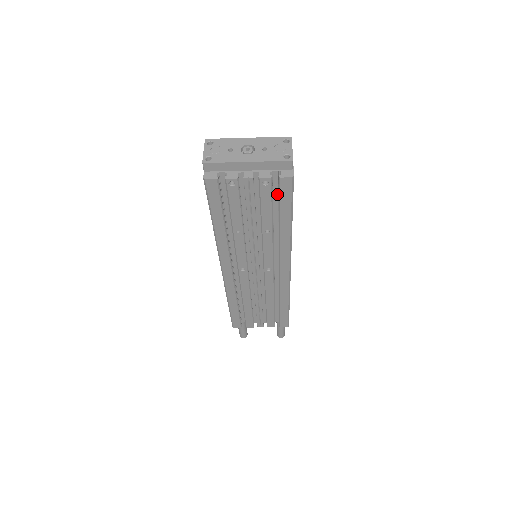
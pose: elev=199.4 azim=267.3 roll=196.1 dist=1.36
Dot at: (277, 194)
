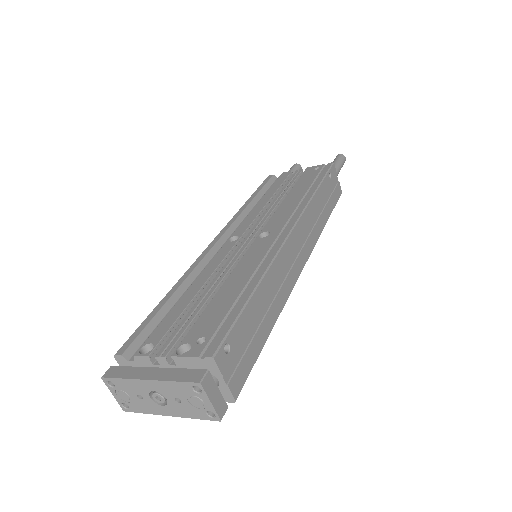
Dot at: occluded
